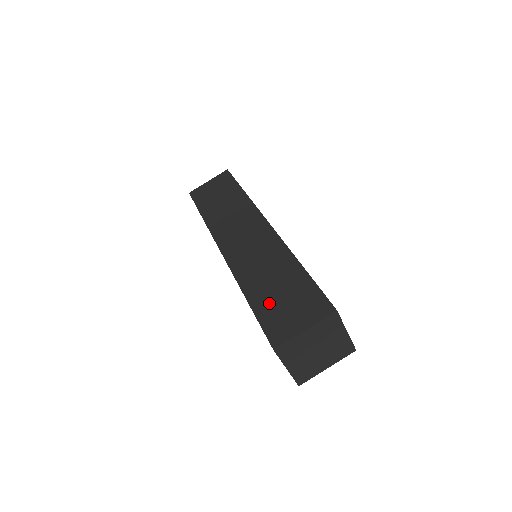
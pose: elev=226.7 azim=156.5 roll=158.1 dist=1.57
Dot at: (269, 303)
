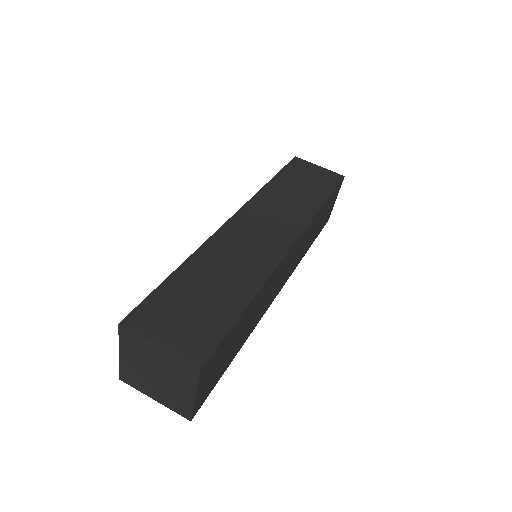
Dot at: (182, 291)
